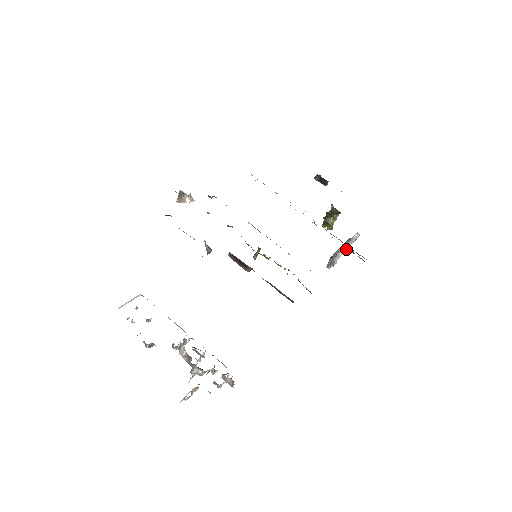
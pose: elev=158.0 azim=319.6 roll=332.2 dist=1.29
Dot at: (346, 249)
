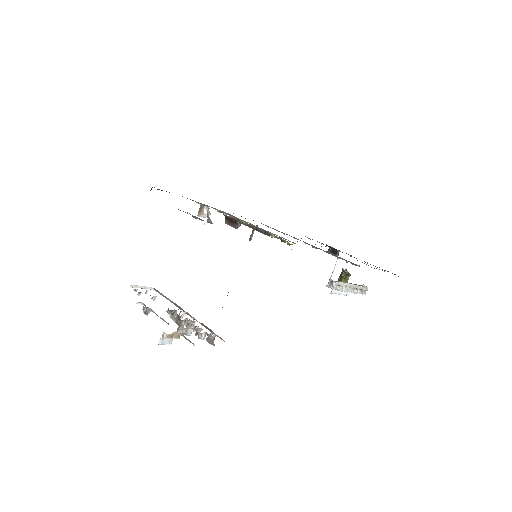
Dot at: (350, 285)
